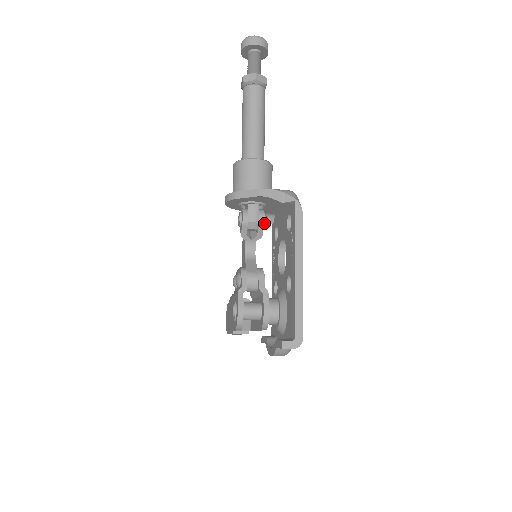
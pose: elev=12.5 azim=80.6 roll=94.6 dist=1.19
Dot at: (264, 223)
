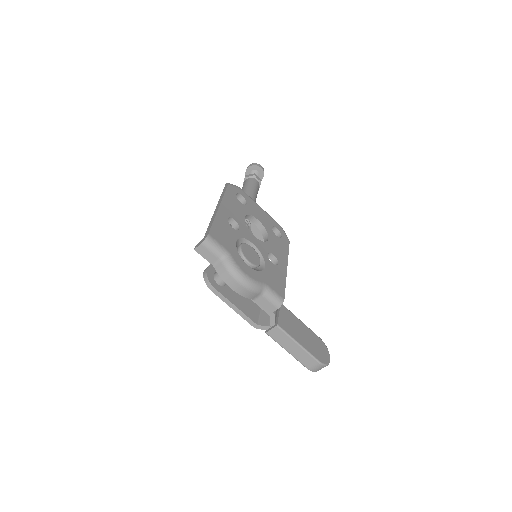
Dot at: occluded
